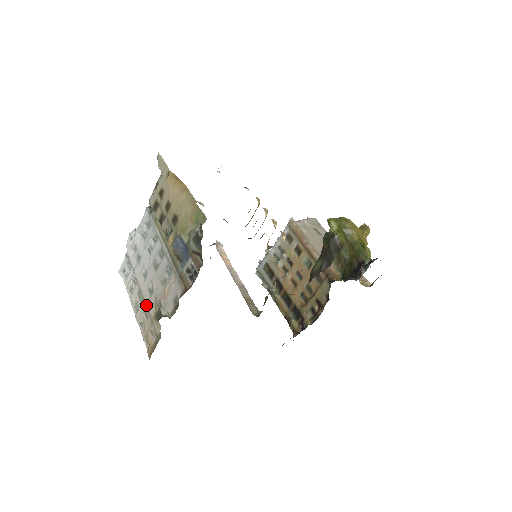
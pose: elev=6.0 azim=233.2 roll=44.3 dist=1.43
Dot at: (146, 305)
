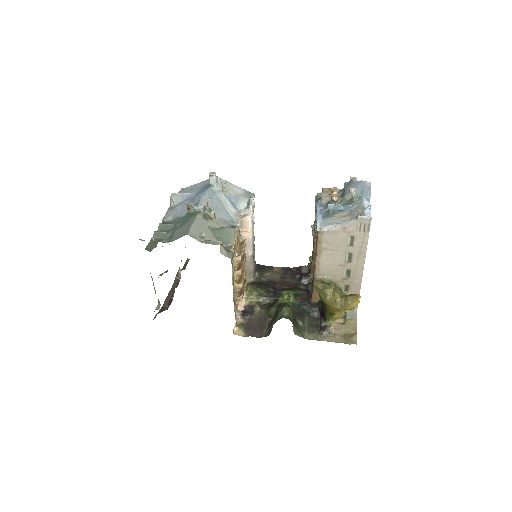
Dot at: occluded
